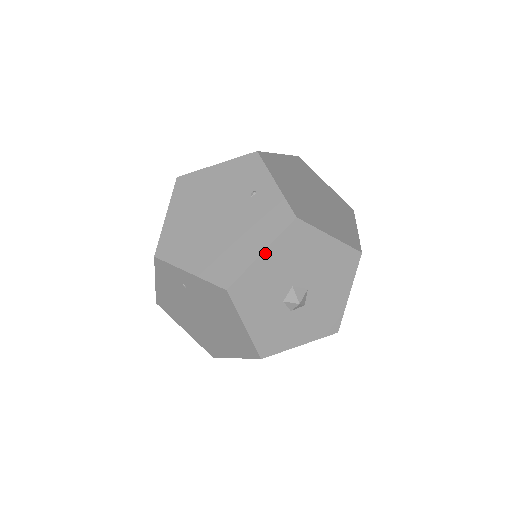
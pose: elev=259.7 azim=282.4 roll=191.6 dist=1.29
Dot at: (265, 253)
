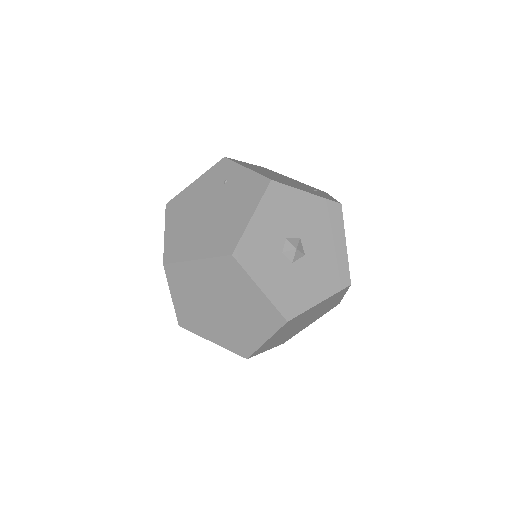
Dot at: (309, 195)
